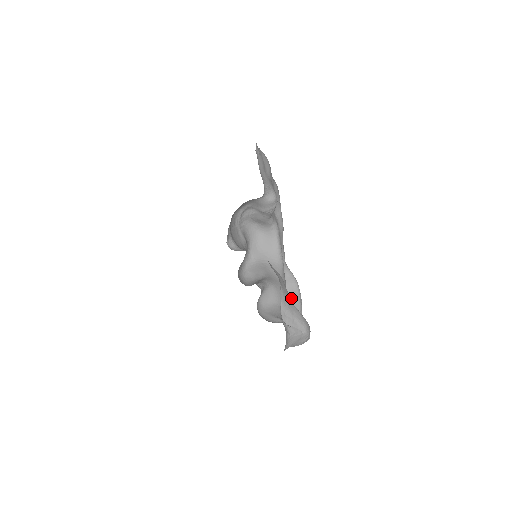
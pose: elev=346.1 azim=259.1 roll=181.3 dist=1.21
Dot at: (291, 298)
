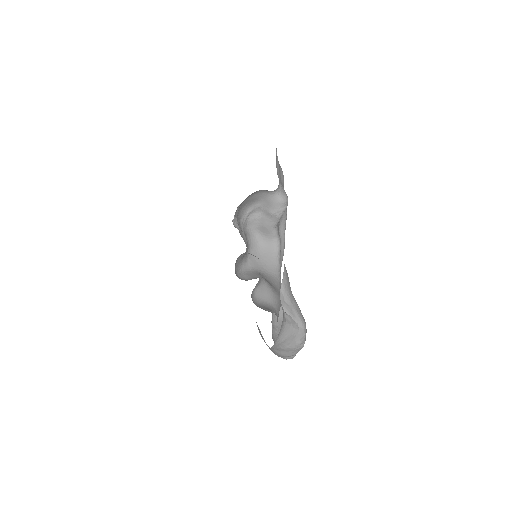
Dot at: occluded
